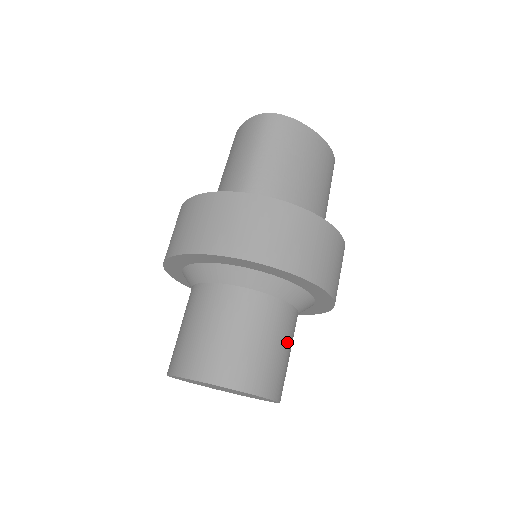
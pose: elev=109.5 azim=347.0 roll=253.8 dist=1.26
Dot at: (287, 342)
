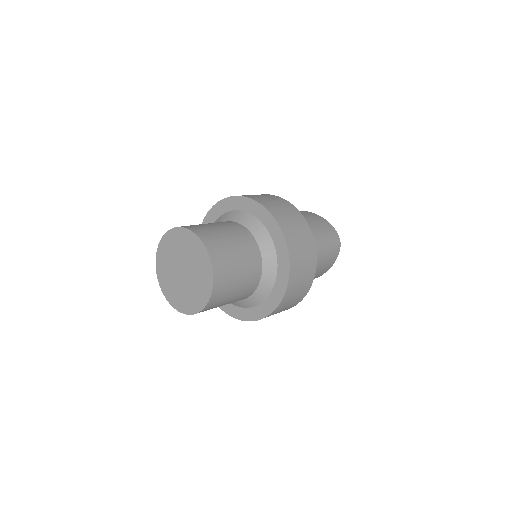
Dot at: (231, 234)
